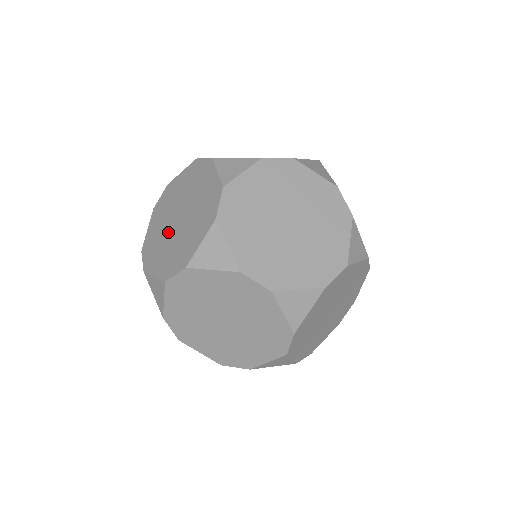
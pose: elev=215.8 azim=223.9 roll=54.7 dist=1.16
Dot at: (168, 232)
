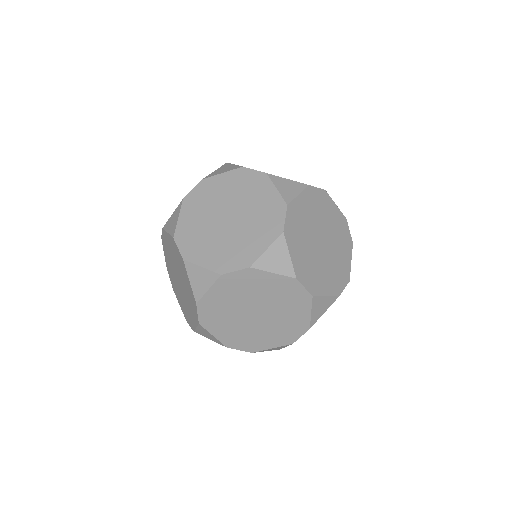
Dot at: (182, 294)
